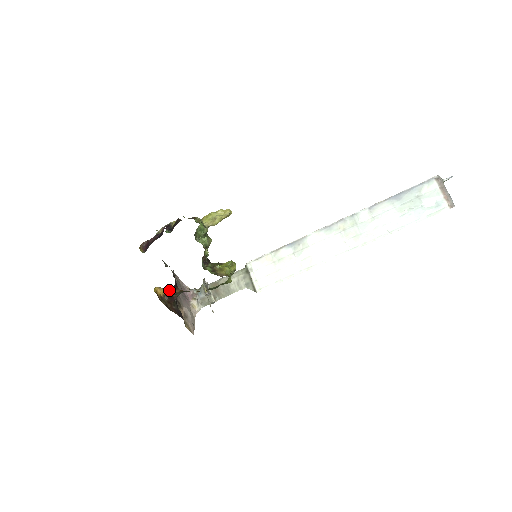
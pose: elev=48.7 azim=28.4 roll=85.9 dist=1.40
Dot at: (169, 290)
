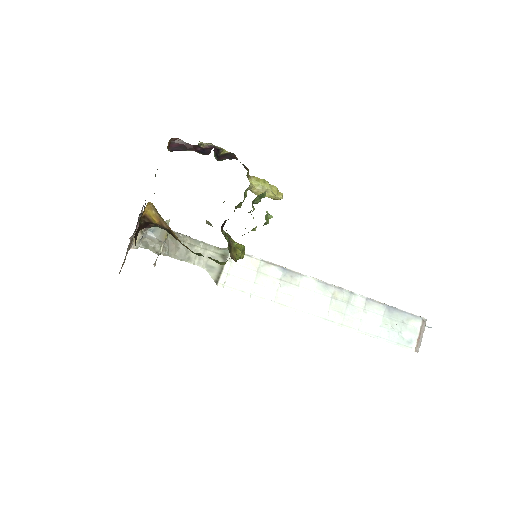
Dot at: (159, 217)
